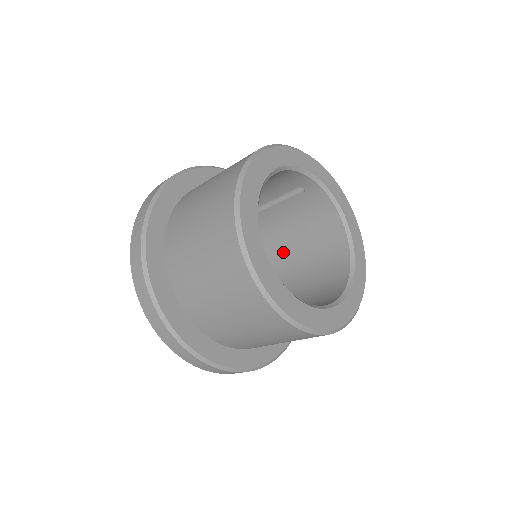
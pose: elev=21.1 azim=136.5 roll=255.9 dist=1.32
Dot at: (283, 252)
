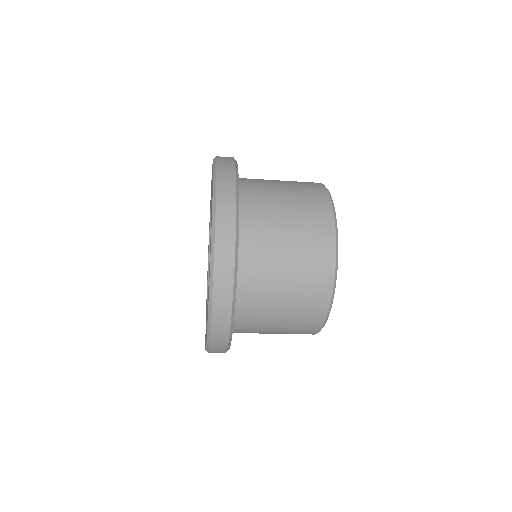
Dot at: occluded
